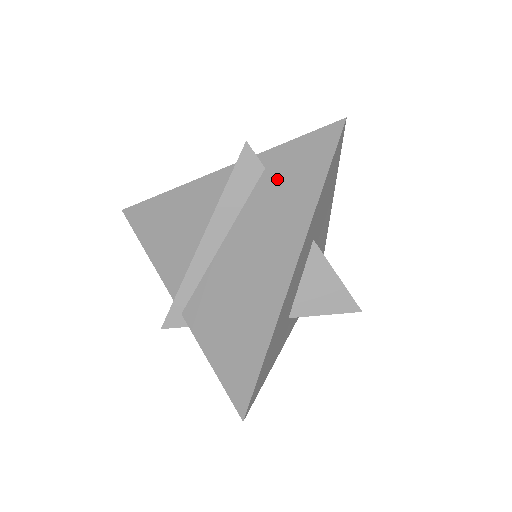
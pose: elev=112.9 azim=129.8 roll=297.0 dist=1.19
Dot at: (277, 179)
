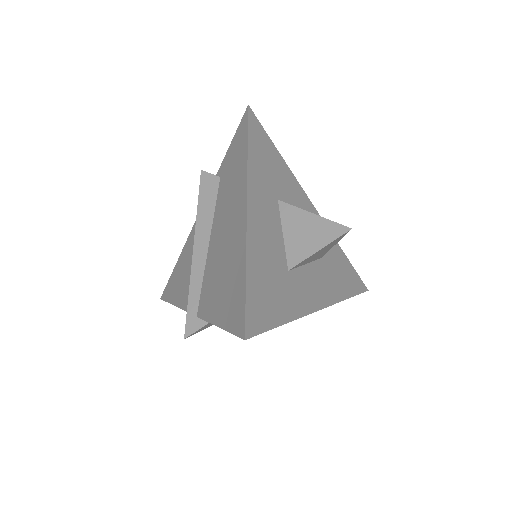
Dot at: (227, 173)
